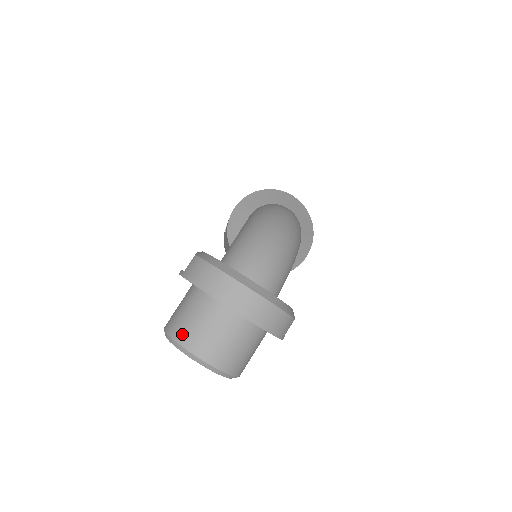
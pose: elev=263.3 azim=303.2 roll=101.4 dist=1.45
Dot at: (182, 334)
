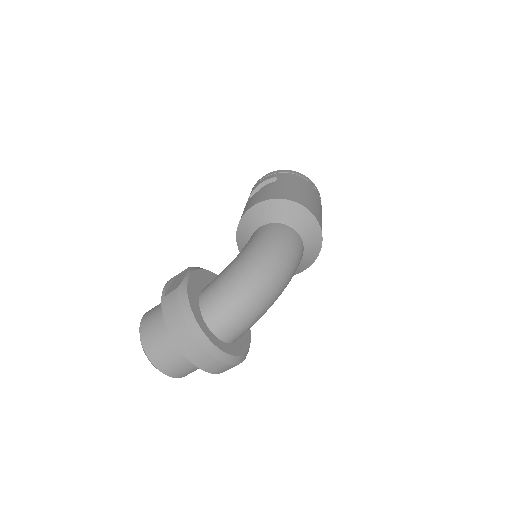
Dot at: (148, 343)
